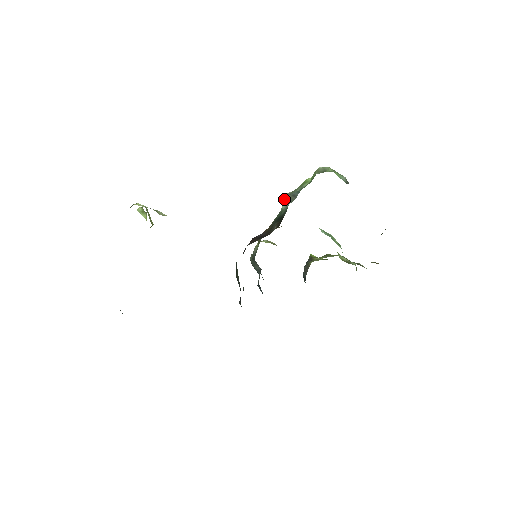
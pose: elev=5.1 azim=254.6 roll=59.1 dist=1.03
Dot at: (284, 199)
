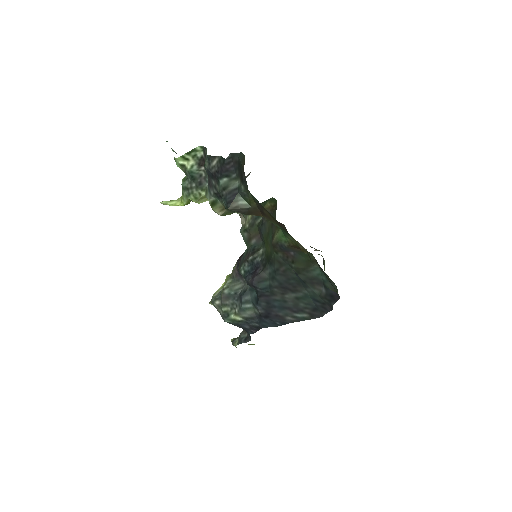
Dot at: occluded
